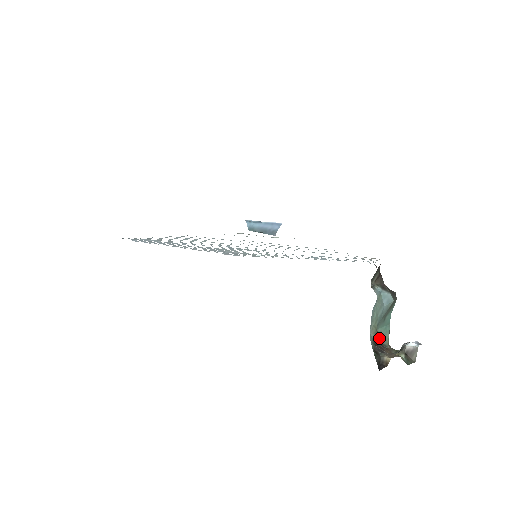
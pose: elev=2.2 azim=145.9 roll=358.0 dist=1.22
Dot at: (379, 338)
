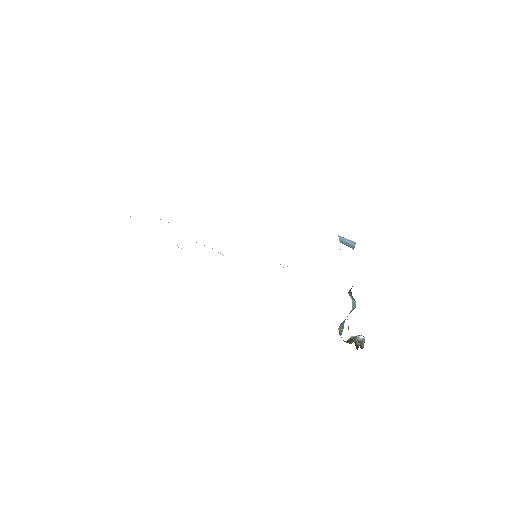
Dot at: (339, 331)
